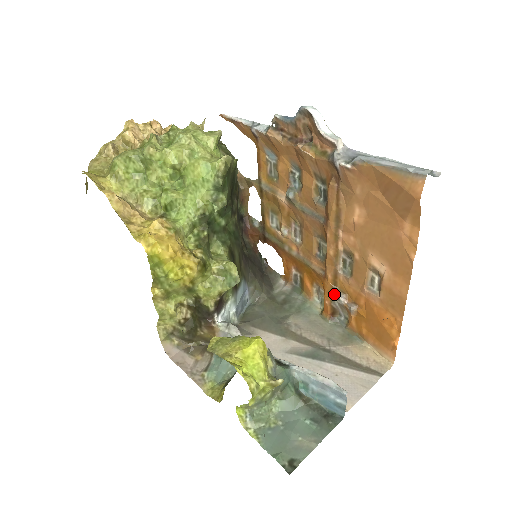
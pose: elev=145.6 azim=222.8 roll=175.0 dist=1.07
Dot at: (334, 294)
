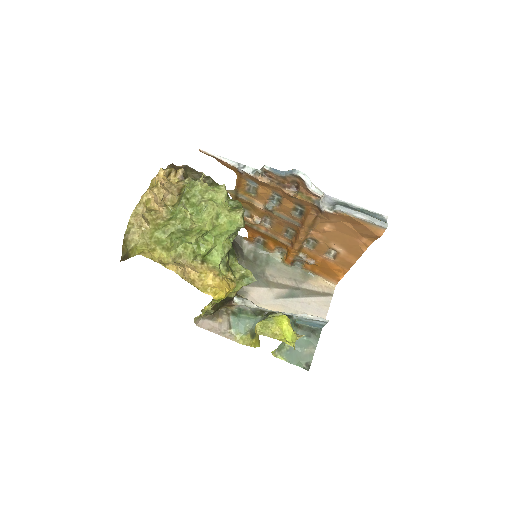
Dot at: (298, 256)
